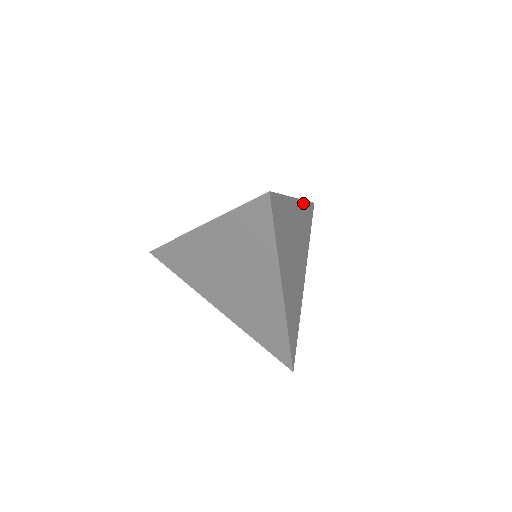
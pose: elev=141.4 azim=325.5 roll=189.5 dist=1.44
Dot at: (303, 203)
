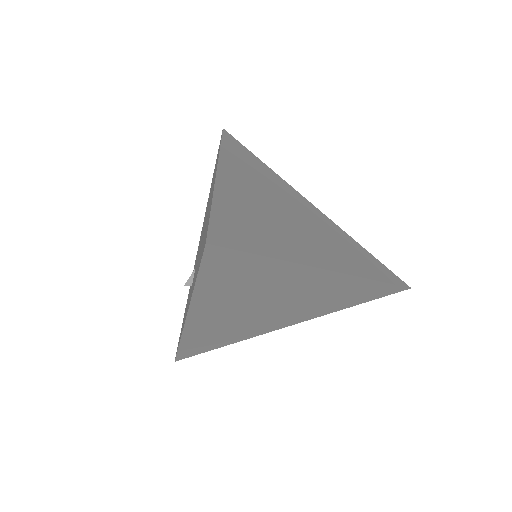
Dot at: (223, 155)
